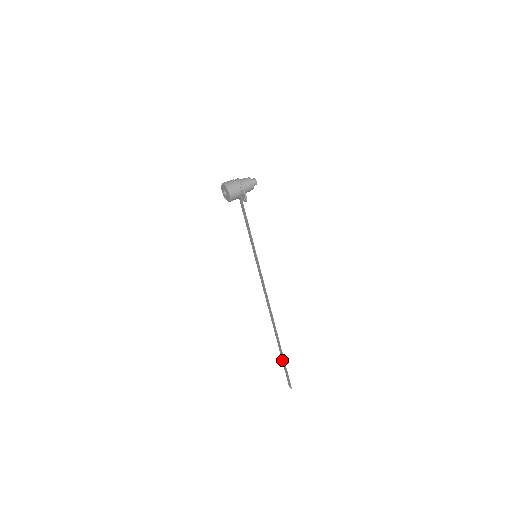
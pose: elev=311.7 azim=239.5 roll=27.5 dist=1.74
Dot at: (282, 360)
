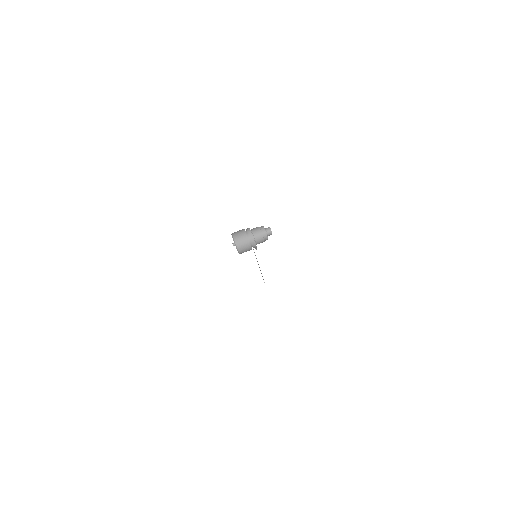
Dot at: occluded
